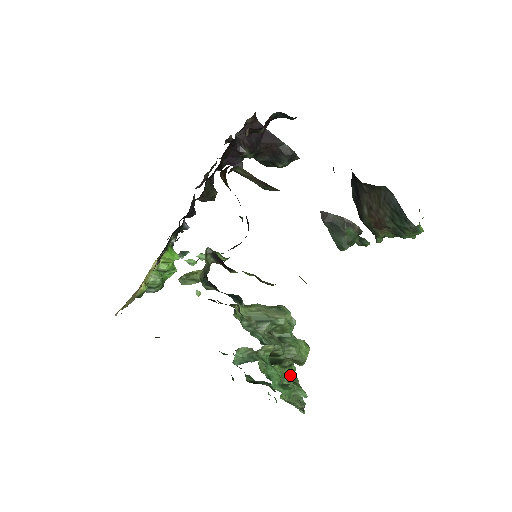
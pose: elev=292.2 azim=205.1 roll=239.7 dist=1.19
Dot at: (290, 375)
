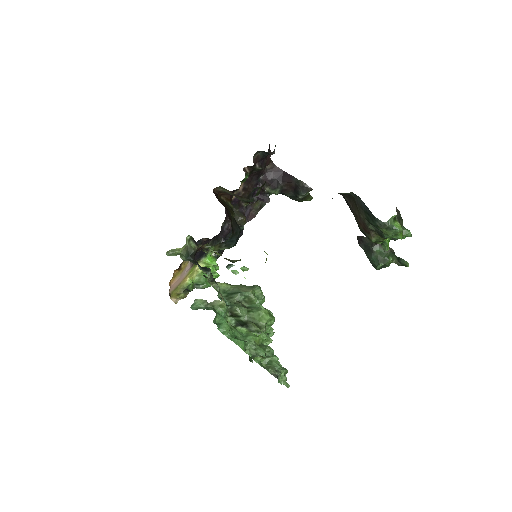
Dot at: (253, 336)
